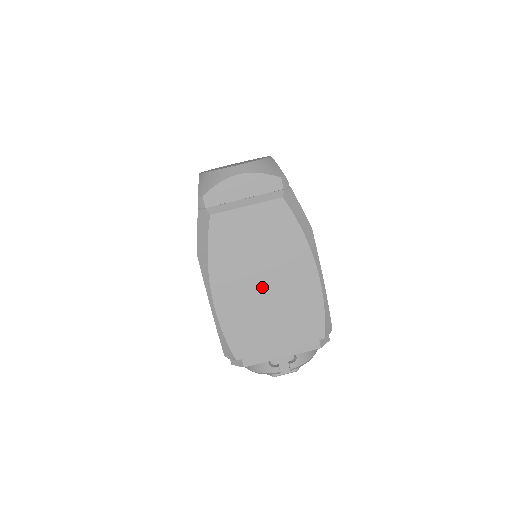
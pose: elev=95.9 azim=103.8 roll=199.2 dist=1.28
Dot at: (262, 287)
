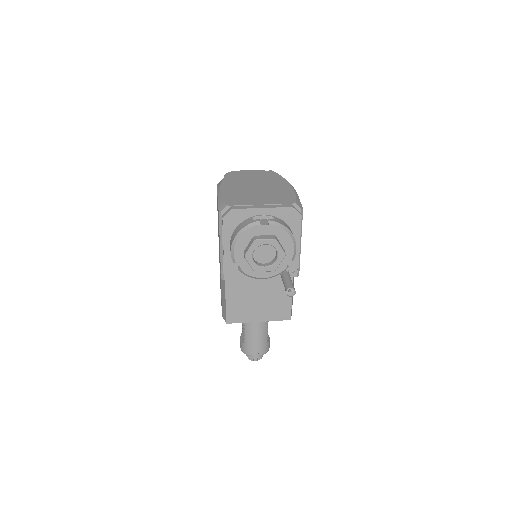
Dot at: (254, 188)
